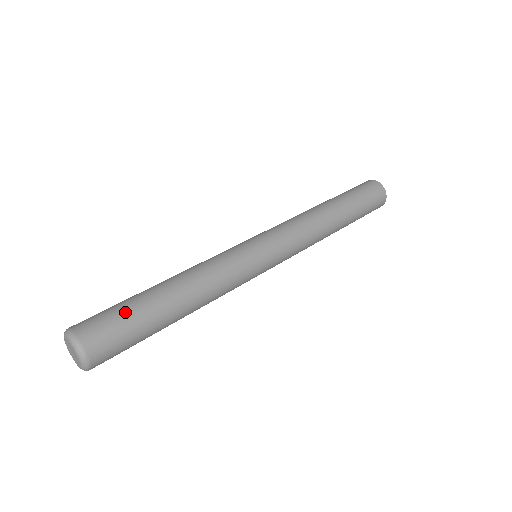
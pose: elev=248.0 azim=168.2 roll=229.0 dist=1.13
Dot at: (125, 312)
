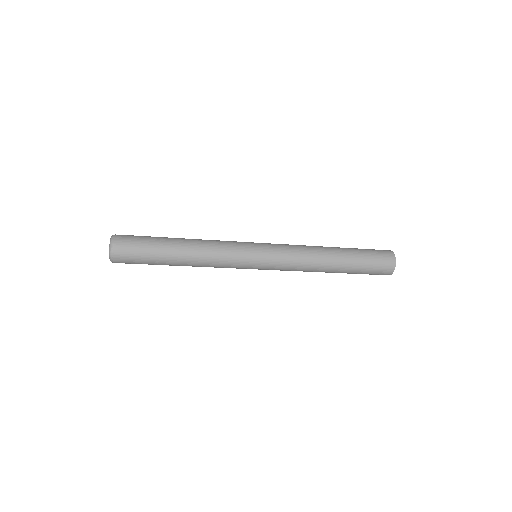
Dot at: (146, 246)
